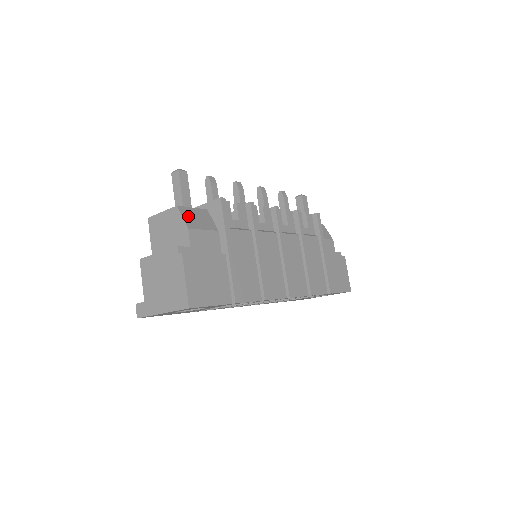
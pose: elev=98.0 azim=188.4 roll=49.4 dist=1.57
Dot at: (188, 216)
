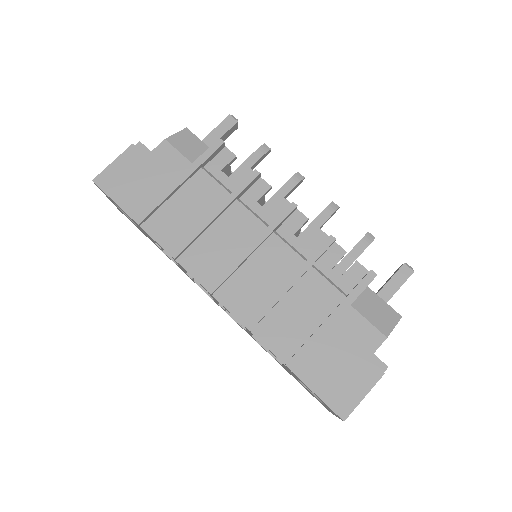
Dot at: (183, 138)
